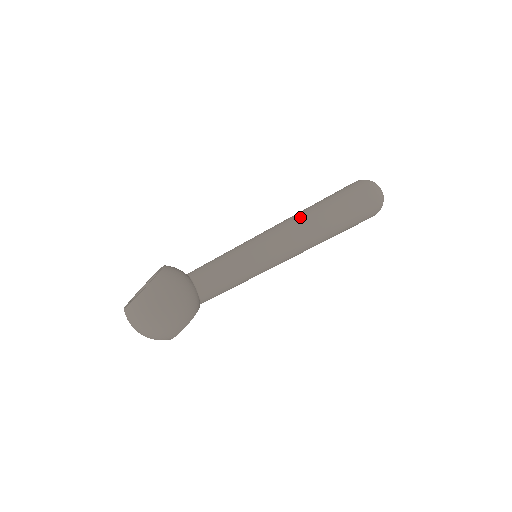
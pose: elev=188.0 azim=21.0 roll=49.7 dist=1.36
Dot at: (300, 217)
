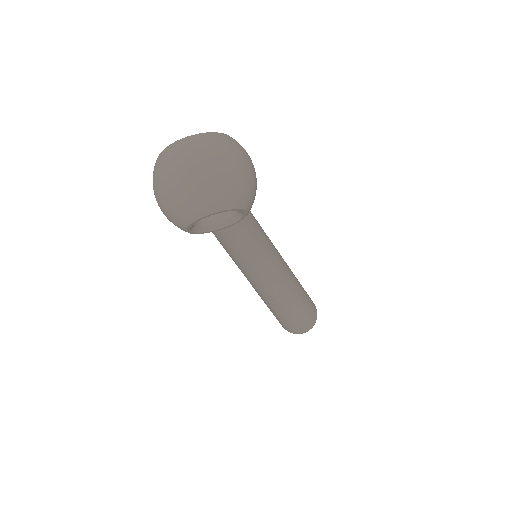
Dot at: occluded
